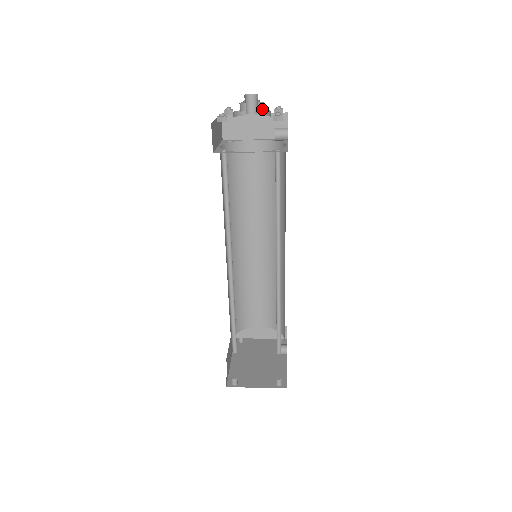
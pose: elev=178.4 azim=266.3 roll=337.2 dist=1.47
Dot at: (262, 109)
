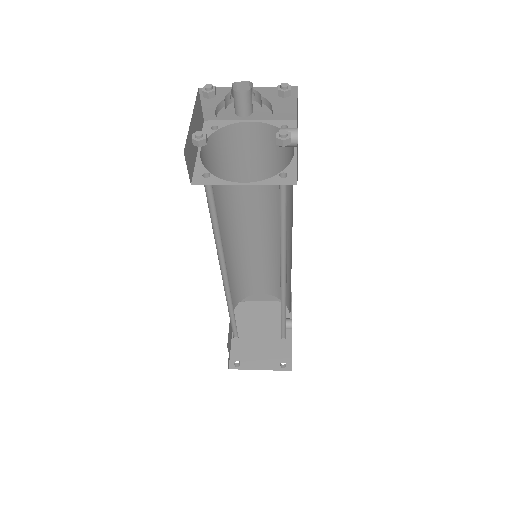
Dot at: (259, 102)
